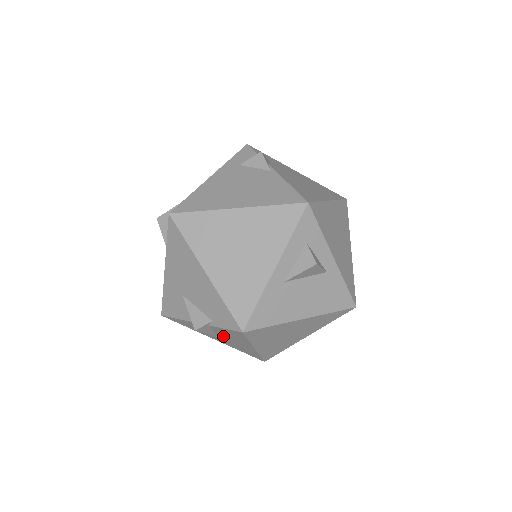
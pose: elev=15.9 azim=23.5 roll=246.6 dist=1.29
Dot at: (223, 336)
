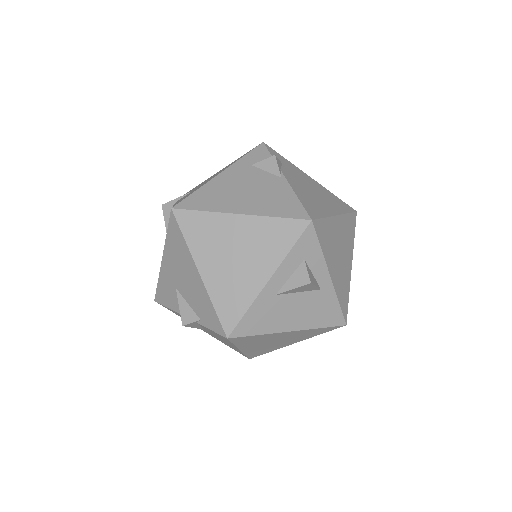
Dot at: (211, 333)
